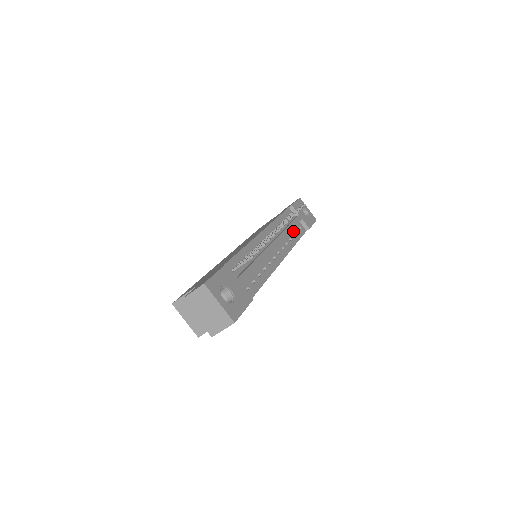
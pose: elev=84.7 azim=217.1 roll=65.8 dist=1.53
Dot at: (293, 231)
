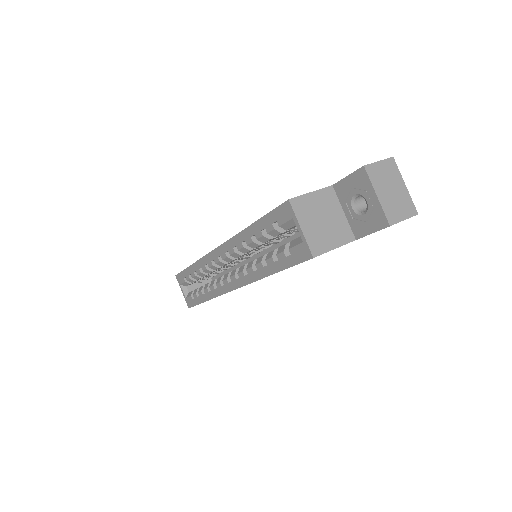
Dot at: occluded
